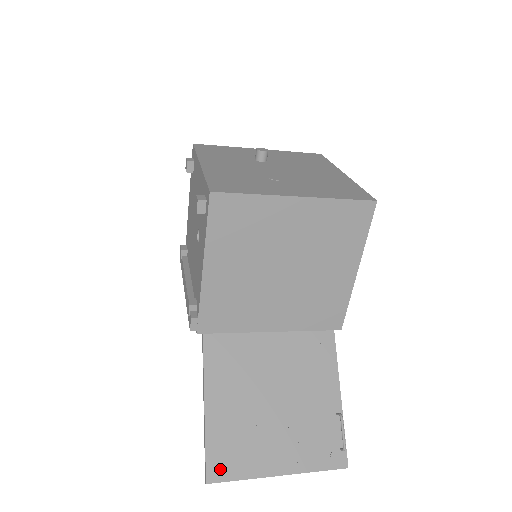
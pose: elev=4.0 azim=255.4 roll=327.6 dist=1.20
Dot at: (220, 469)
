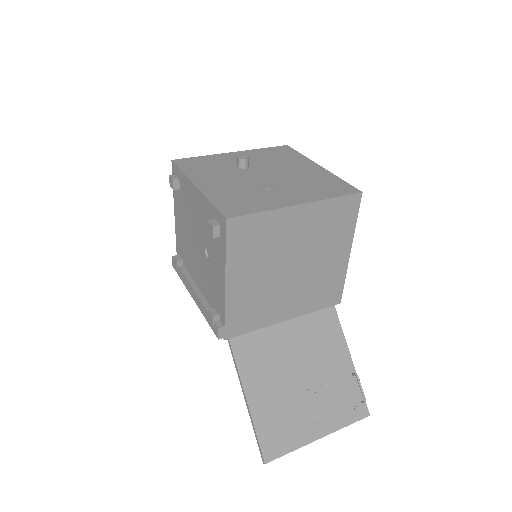
Dot at: (273, 448)
